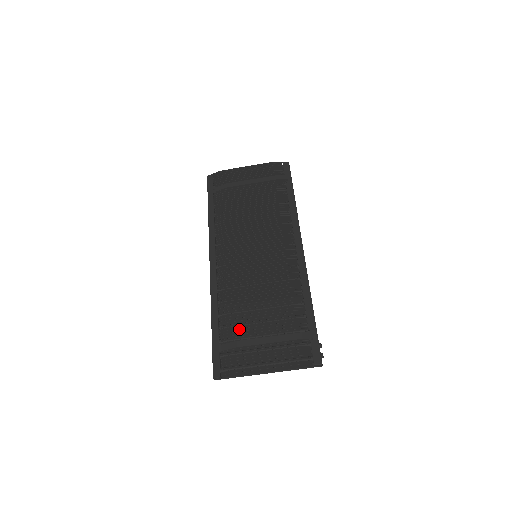
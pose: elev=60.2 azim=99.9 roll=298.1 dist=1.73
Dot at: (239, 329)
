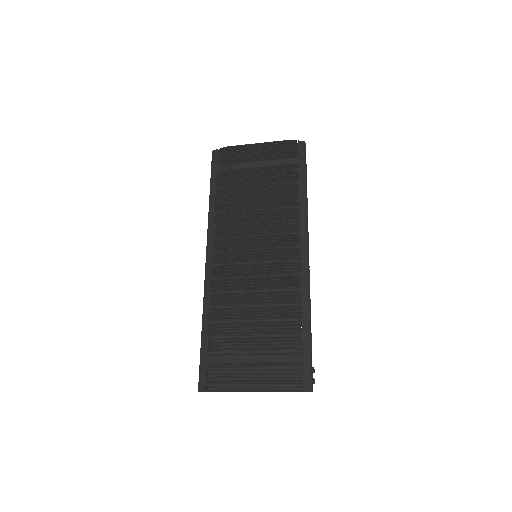
Dot at: (229, 341)
